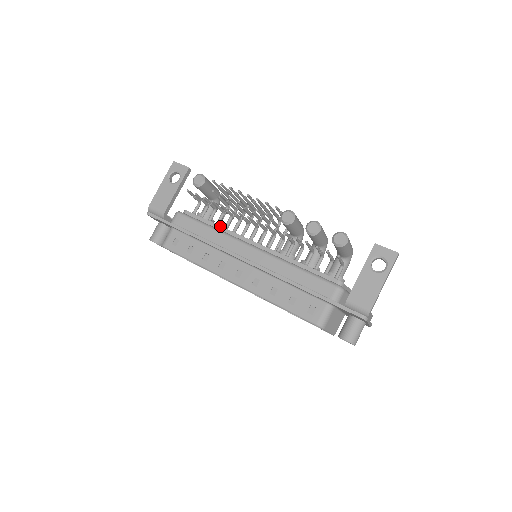
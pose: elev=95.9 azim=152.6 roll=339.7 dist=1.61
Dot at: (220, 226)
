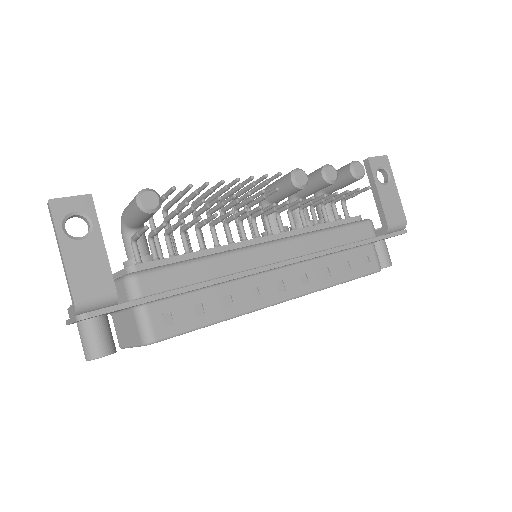
Dot at: (205, 250)
